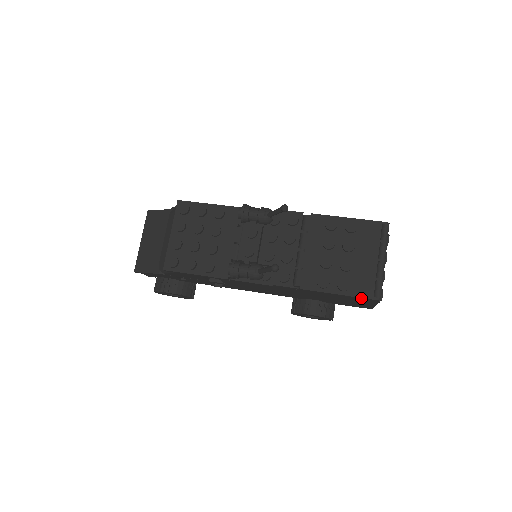
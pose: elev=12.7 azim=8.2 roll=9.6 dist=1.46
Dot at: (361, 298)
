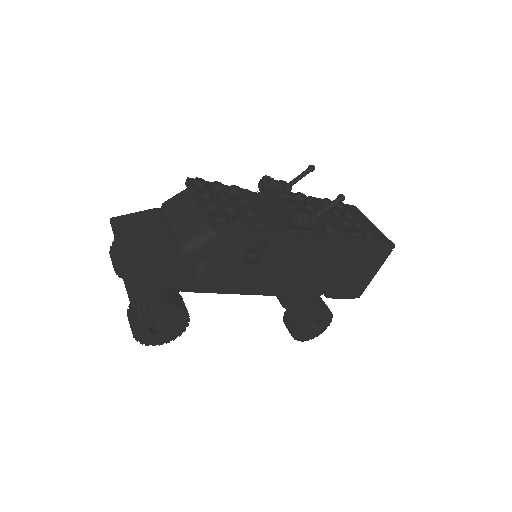
Dot at: (383, 246)
